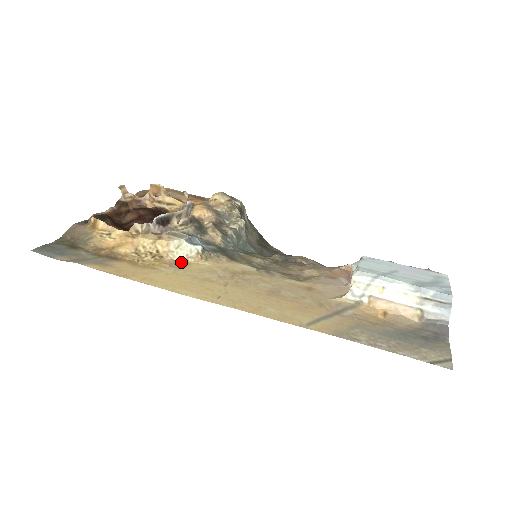
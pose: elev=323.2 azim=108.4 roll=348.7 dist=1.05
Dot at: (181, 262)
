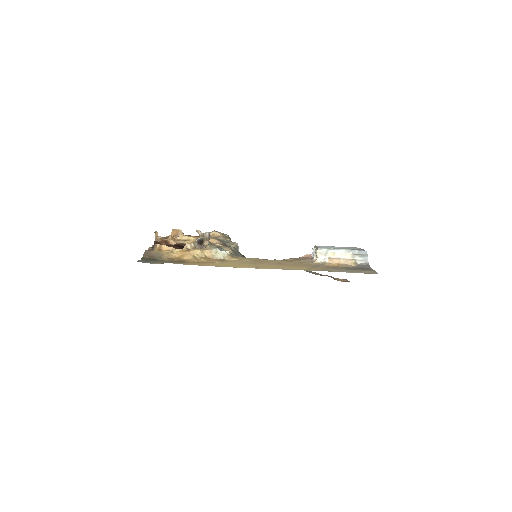
Dot at: (222, 259)
